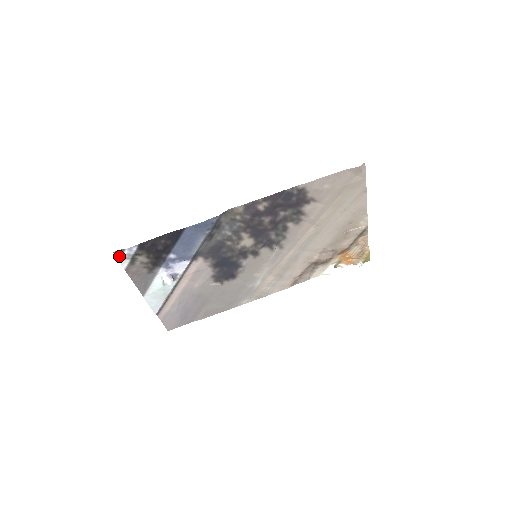
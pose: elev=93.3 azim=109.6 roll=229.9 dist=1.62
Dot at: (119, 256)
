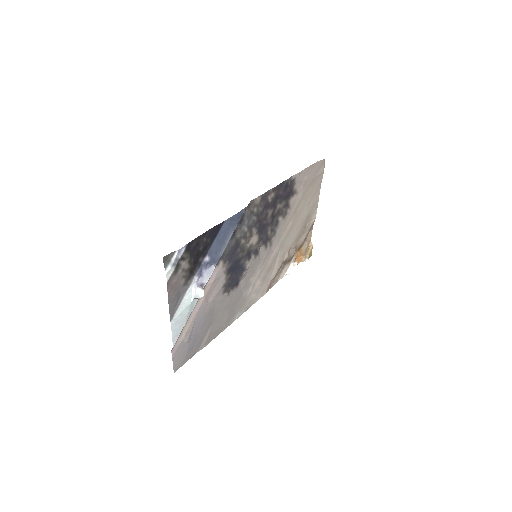
Dot at: (166, 263)
